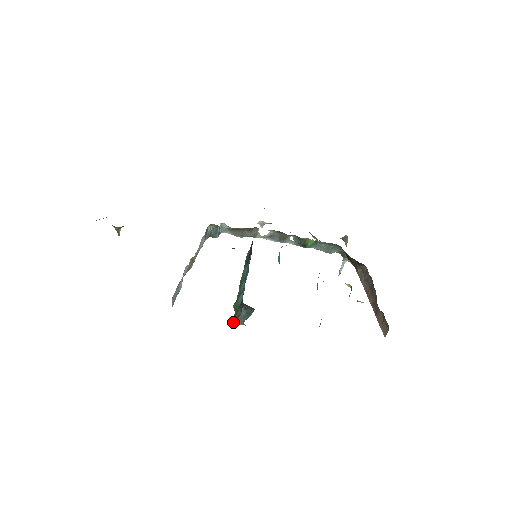
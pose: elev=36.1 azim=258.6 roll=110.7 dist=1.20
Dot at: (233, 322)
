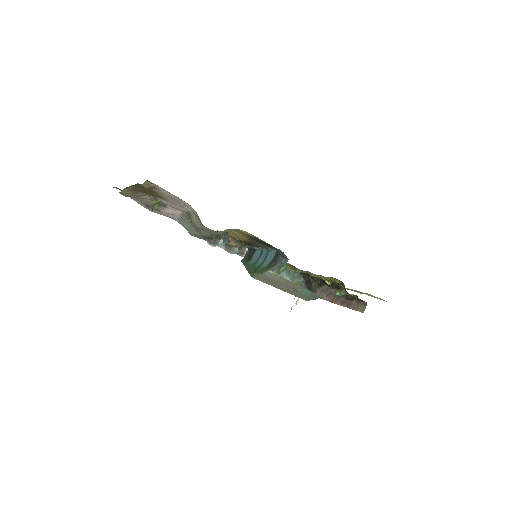
Dot at: (269, 271)
